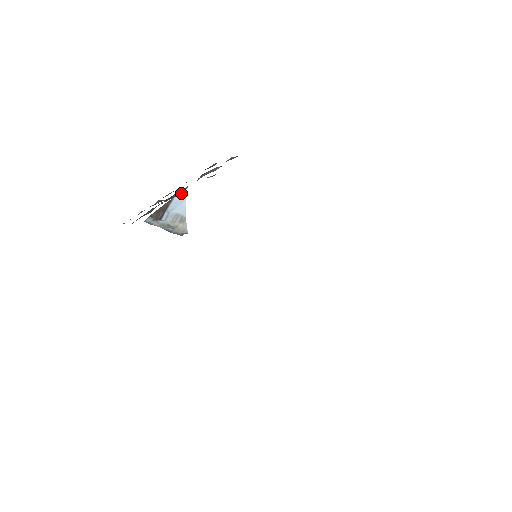
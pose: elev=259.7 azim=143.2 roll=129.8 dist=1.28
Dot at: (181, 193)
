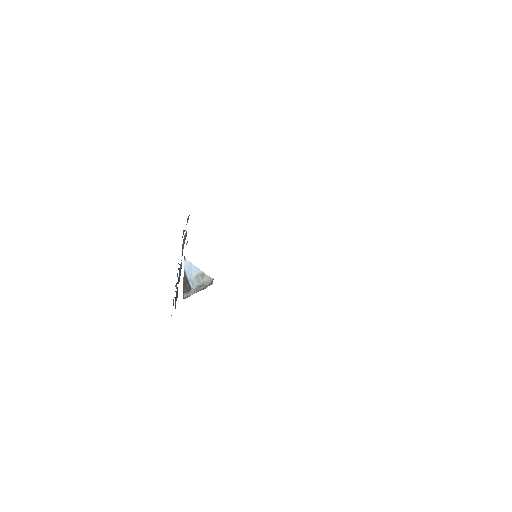
Dot at: (185, 263)
